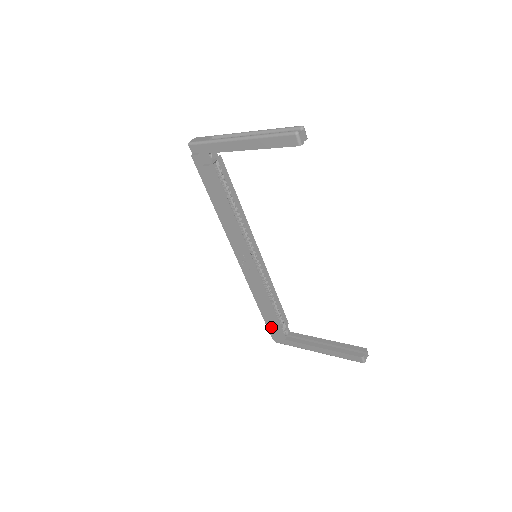
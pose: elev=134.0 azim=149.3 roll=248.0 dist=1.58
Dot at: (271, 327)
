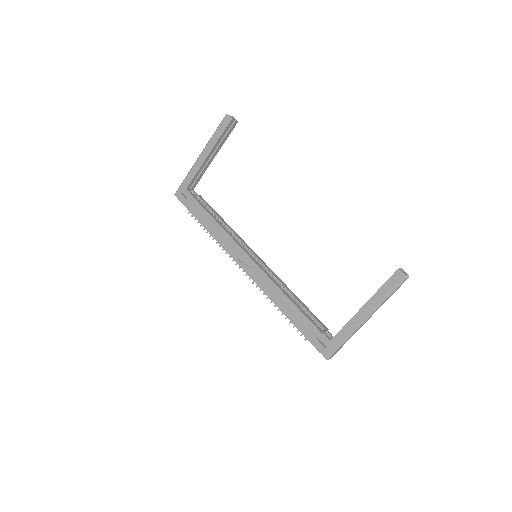
Dot at: (308, 332)
